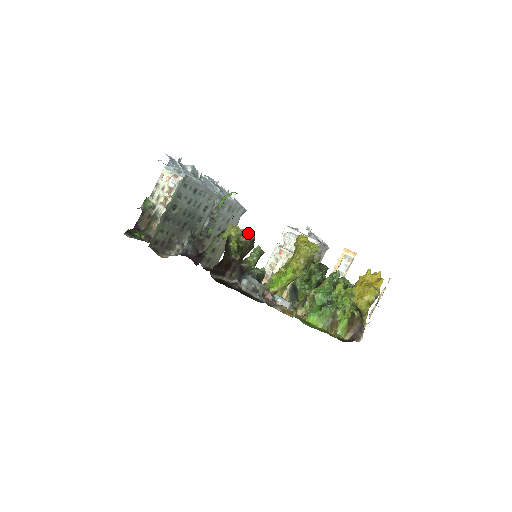
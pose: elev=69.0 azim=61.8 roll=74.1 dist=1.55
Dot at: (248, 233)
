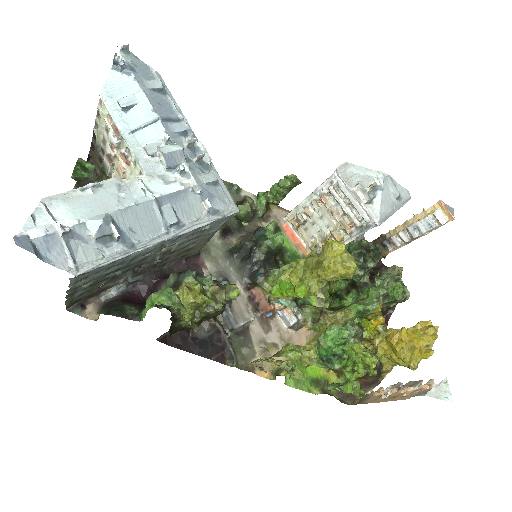
Dot at: (218, 288)
